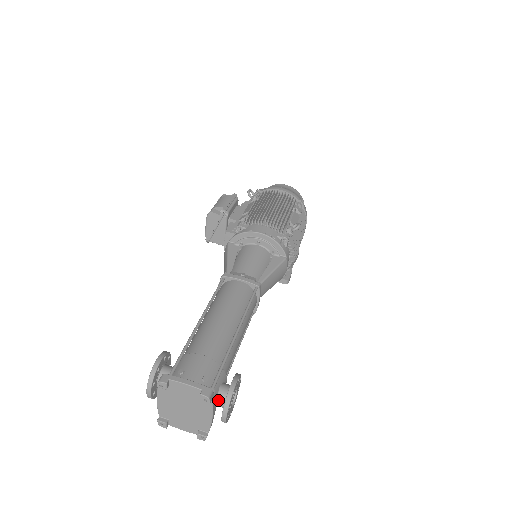
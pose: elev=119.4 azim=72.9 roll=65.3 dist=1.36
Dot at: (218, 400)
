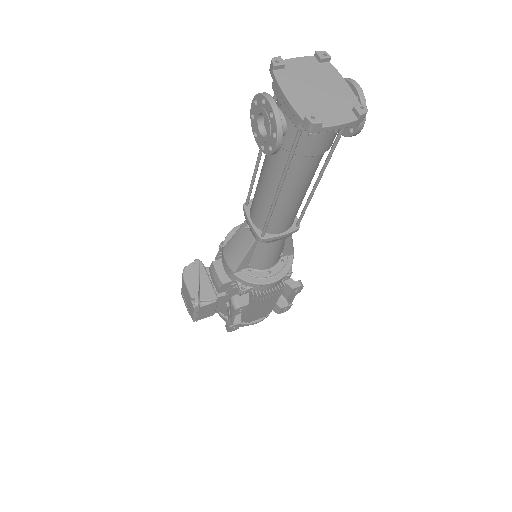
Dot at: occluded
